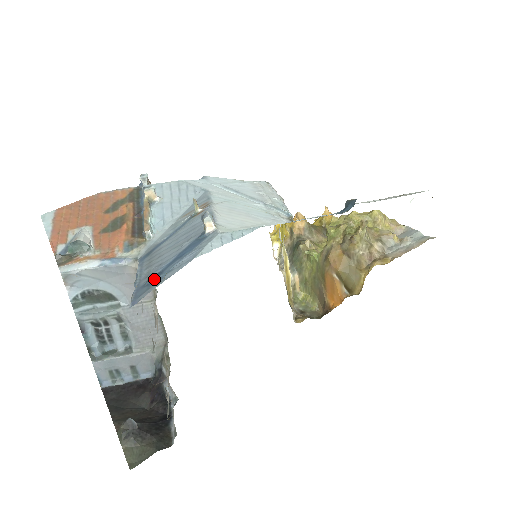
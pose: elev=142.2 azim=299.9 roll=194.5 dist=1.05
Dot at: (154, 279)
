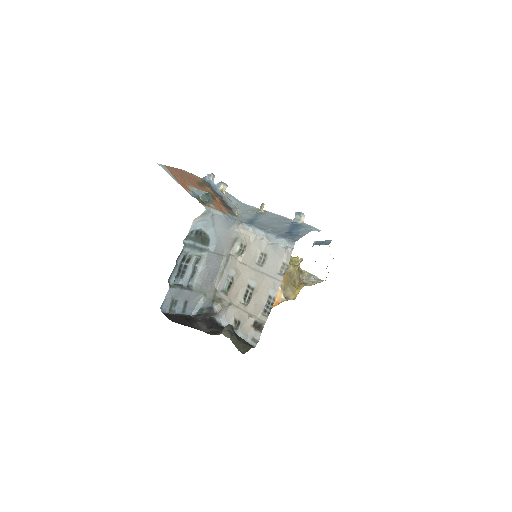
Dot at: (291, 233)
